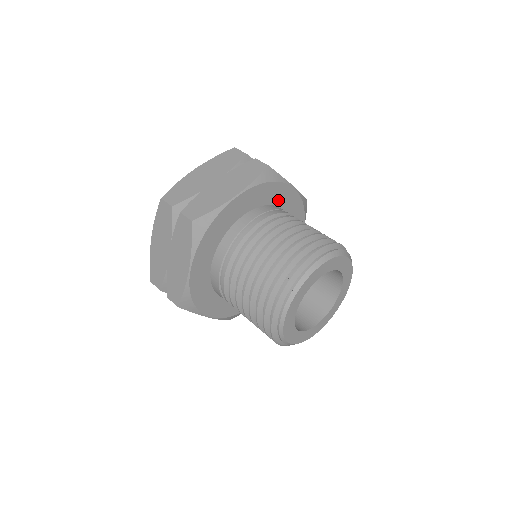
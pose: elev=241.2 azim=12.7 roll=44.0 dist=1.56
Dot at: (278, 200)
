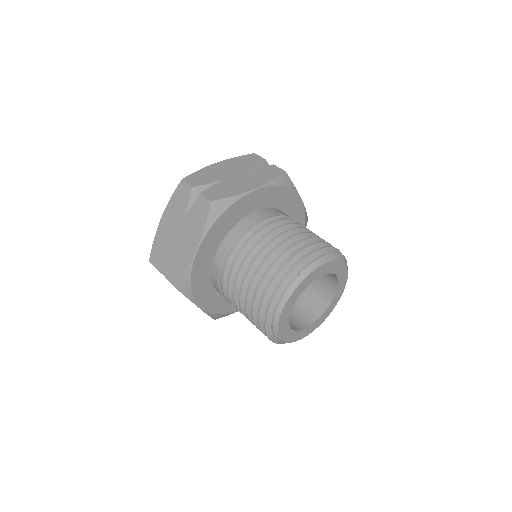
Dot at: (245, 211)
